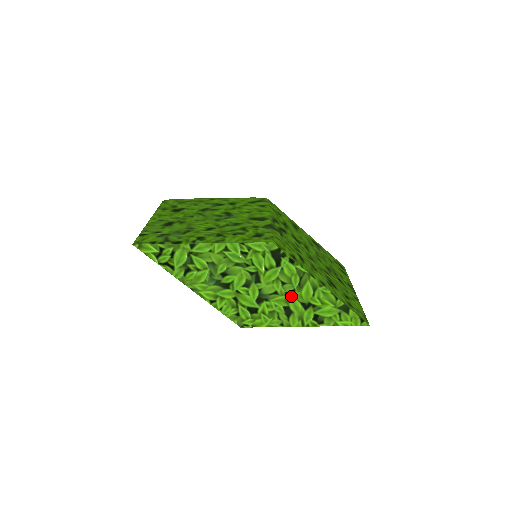
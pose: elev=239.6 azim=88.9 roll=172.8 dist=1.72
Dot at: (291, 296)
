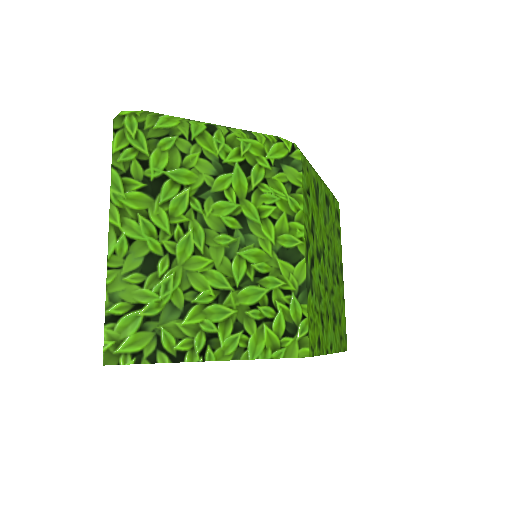
Dot at: occluded
